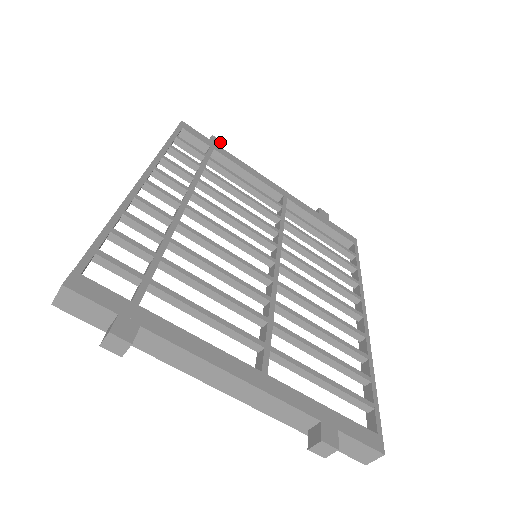
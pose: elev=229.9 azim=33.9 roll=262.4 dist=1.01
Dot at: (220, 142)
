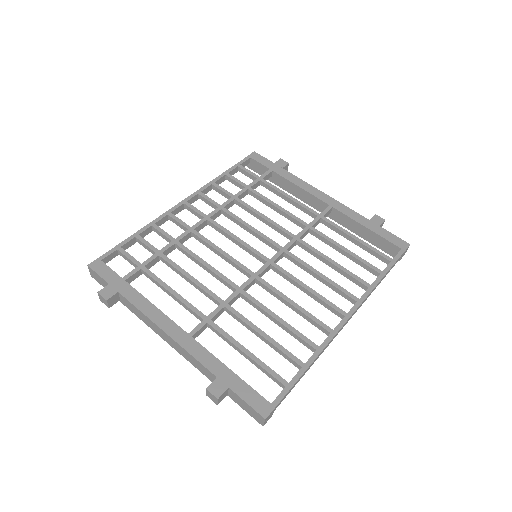
Dot at: (285, 164)
